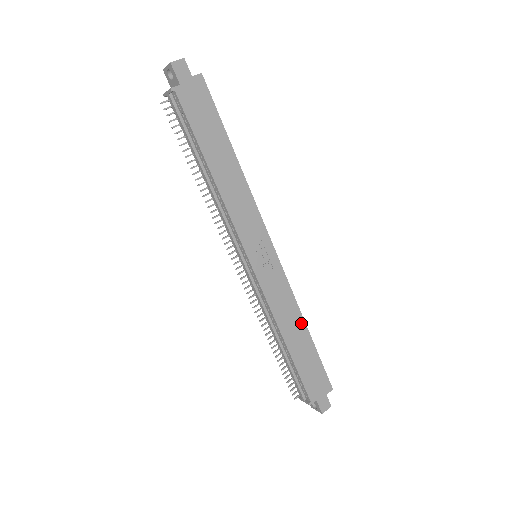
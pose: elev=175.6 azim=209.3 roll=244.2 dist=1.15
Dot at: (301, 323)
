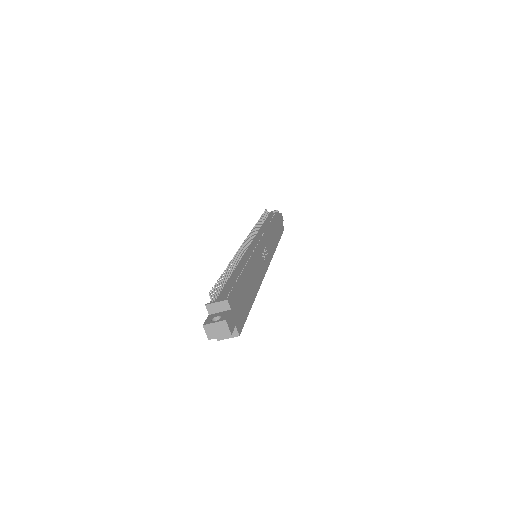
Dot at: (256, 290)
